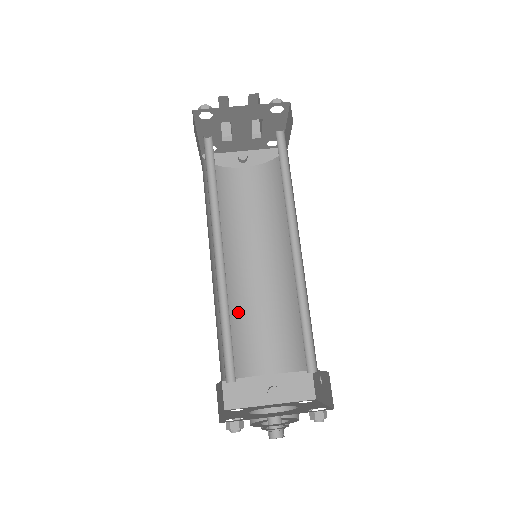
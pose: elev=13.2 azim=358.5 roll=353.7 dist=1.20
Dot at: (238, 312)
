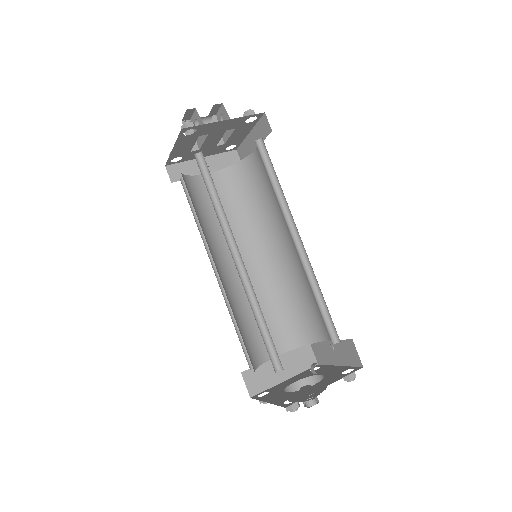
Dot at: (241, 309)
